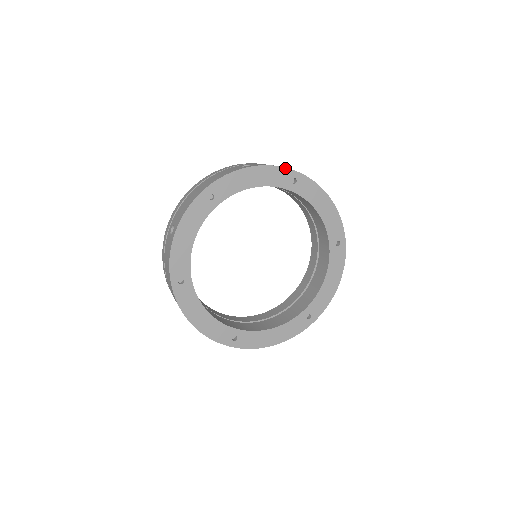
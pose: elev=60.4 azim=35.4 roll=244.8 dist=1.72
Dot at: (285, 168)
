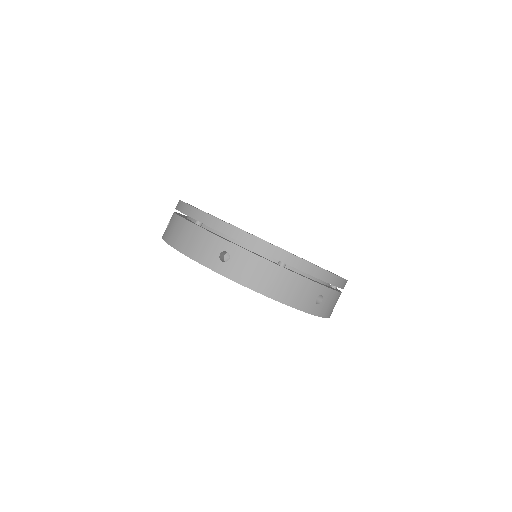
Dot at: (255, 291)
